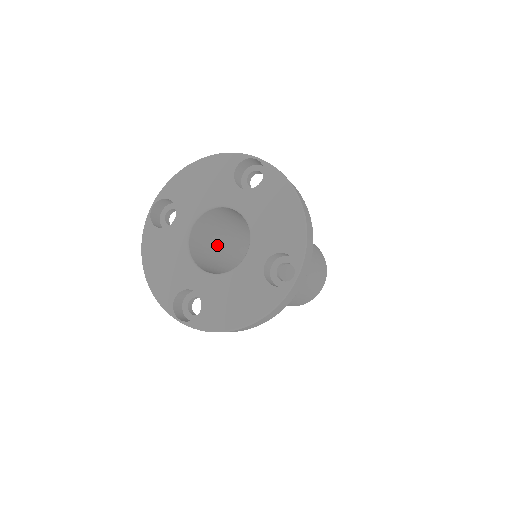
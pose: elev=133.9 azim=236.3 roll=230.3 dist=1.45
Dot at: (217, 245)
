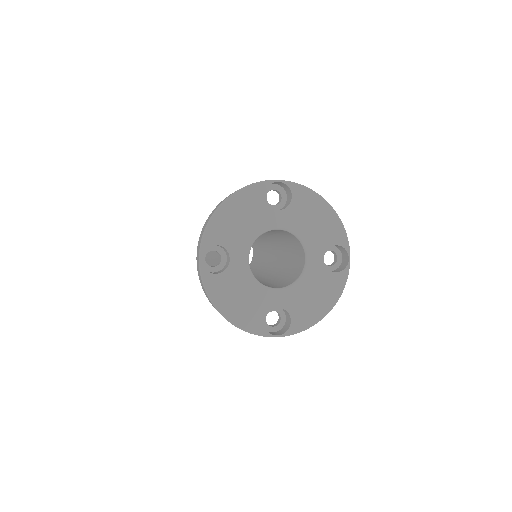
Dot at: occluded
